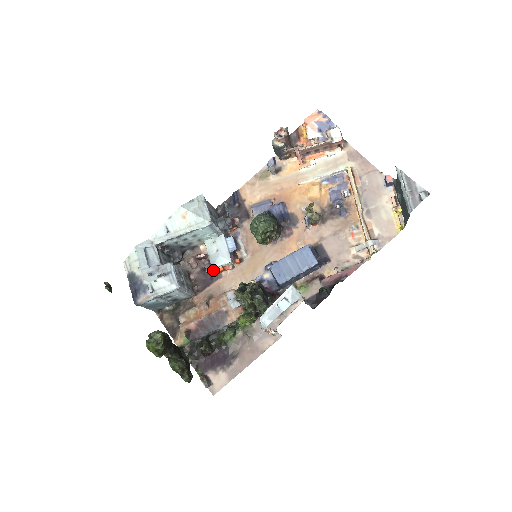
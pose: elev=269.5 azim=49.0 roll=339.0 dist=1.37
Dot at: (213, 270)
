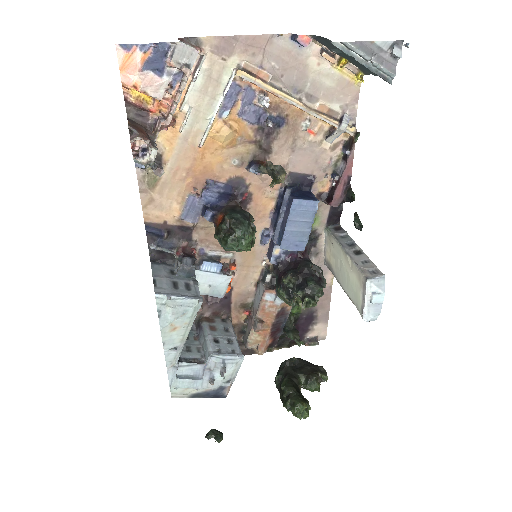
Dot at: occluded
